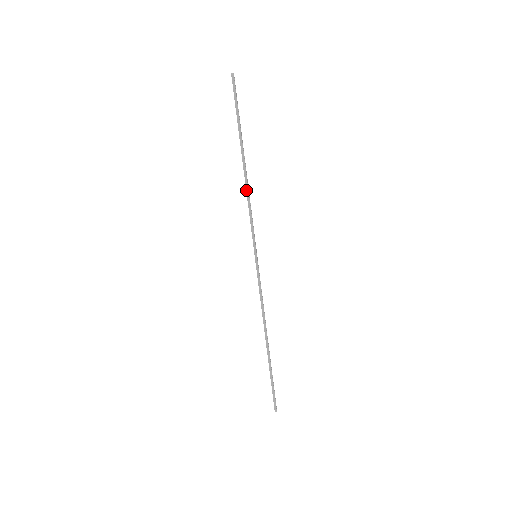
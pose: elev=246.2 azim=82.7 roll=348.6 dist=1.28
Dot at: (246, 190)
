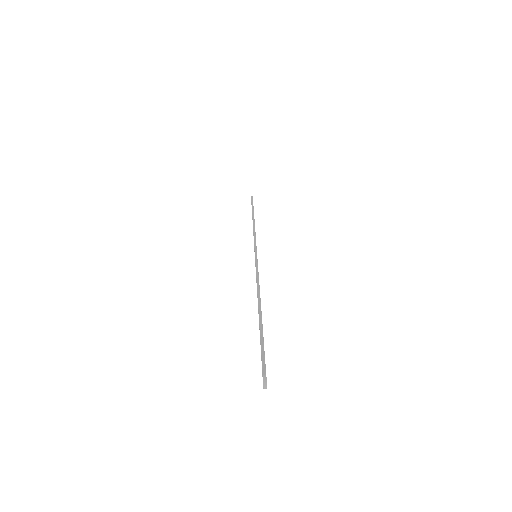
Dot at: (253, 226)
